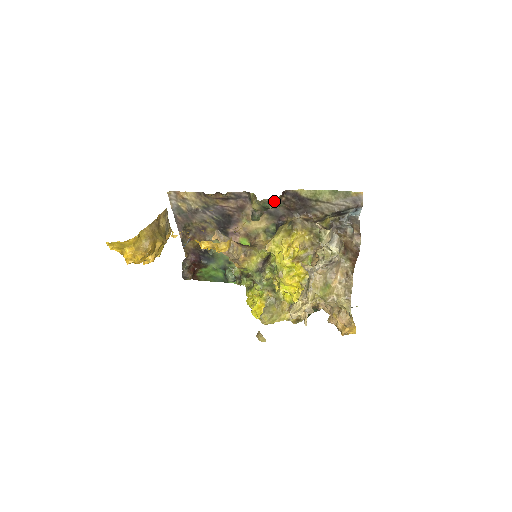
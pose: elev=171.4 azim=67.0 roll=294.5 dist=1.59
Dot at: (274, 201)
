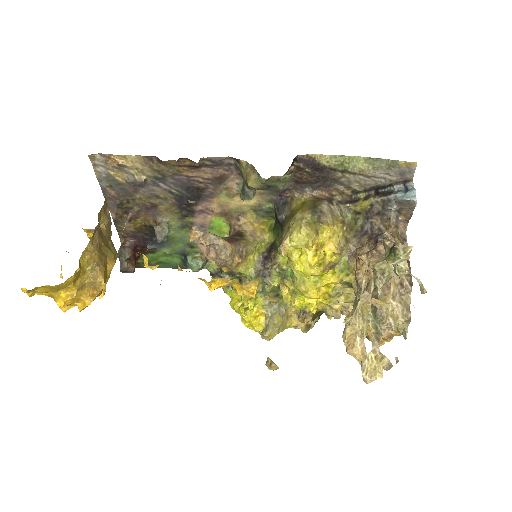
Dot at: (287, 178)
